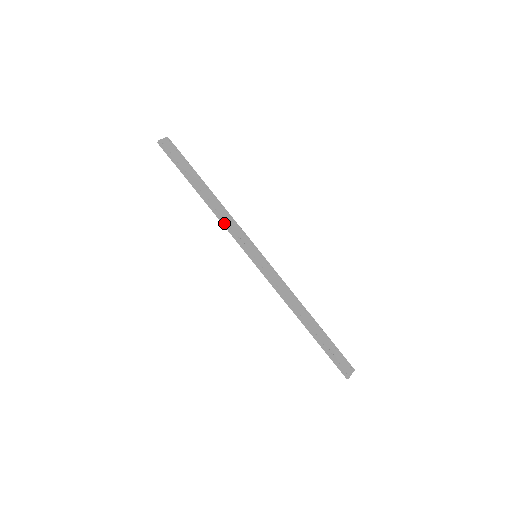
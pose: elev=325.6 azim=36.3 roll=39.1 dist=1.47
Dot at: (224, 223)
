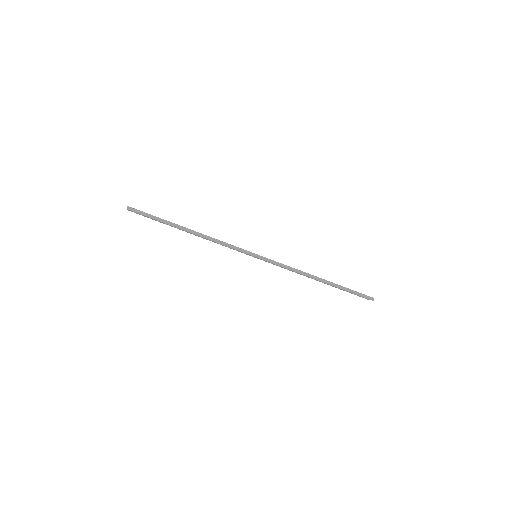
Dot at: (220, 241)
